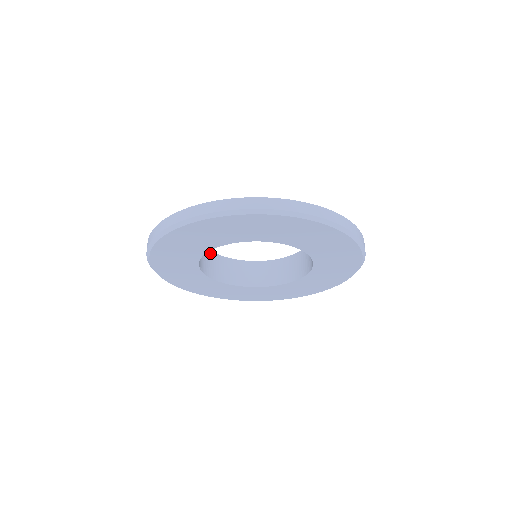
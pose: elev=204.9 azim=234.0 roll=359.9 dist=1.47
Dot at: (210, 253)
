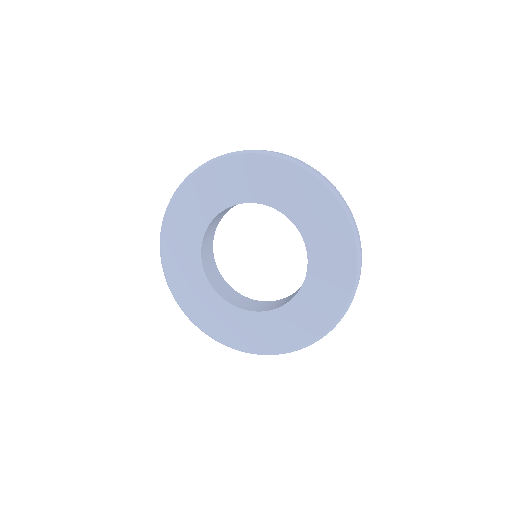
Dot at: (232, 290)
